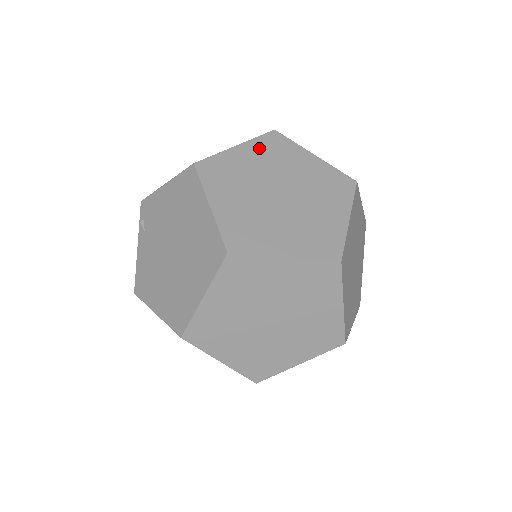
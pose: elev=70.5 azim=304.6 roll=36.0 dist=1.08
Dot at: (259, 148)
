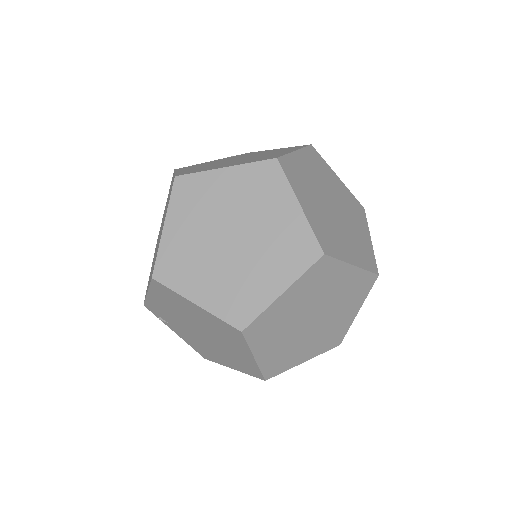
Dot at: (180, 210)
